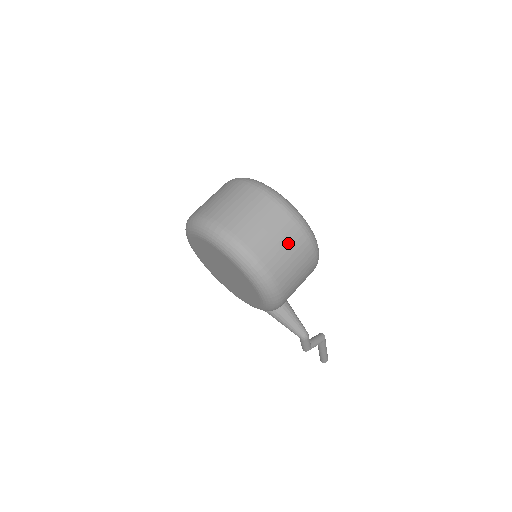
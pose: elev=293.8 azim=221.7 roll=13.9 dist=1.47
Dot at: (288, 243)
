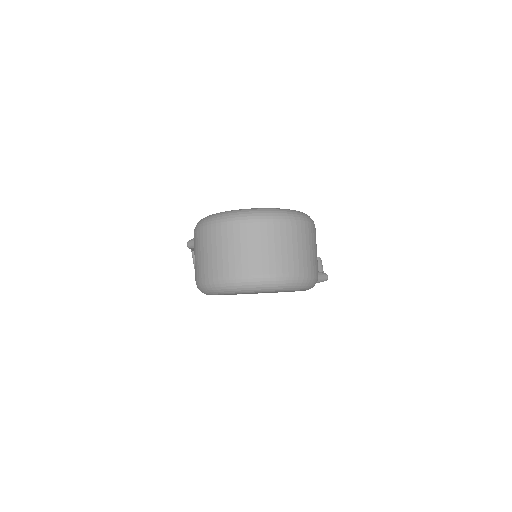
Dot at: (306, 242)
